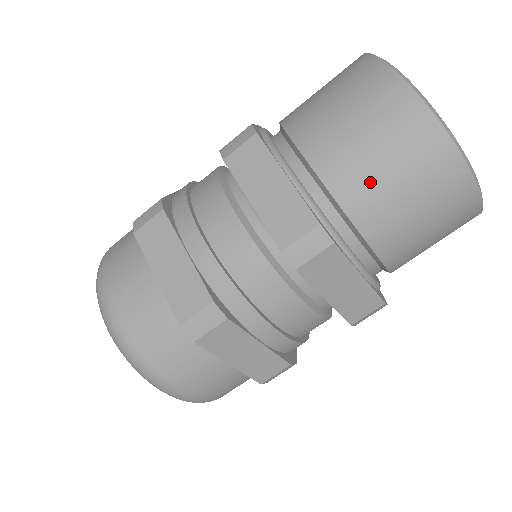
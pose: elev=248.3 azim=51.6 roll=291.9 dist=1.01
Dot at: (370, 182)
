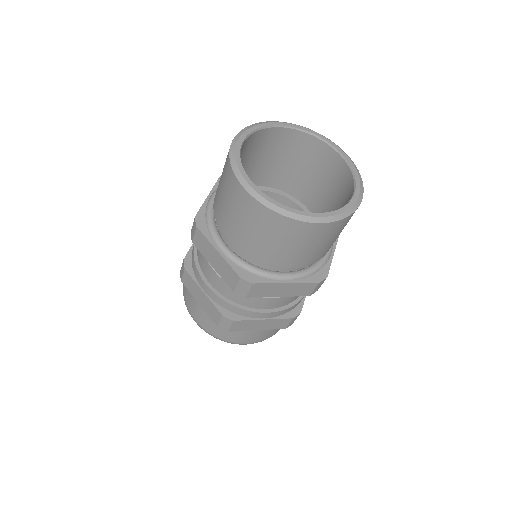
Dot at: (256, 244)
